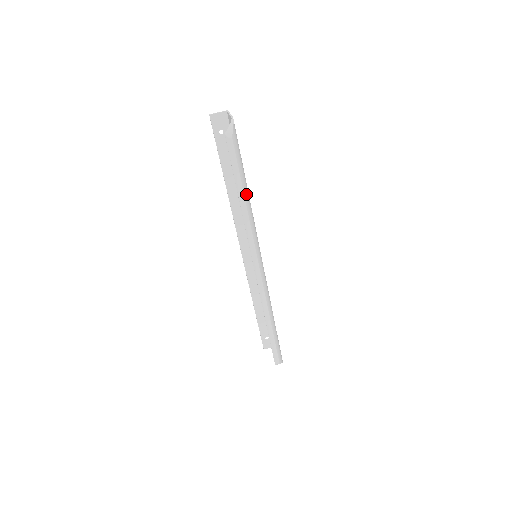
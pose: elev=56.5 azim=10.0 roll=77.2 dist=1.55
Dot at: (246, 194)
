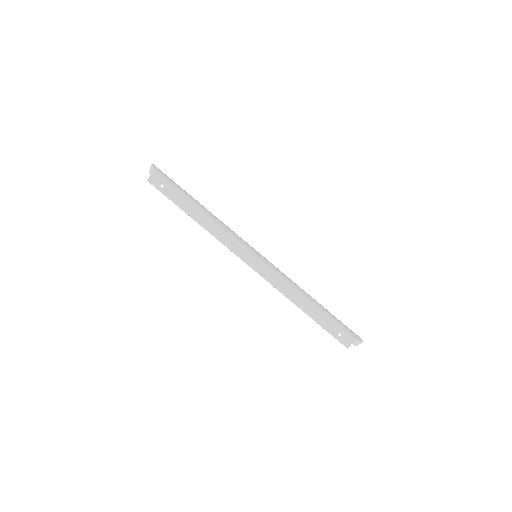
Dot at: (198, 205)
